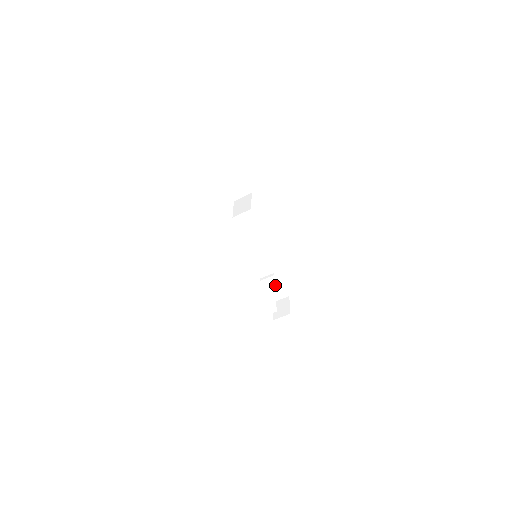
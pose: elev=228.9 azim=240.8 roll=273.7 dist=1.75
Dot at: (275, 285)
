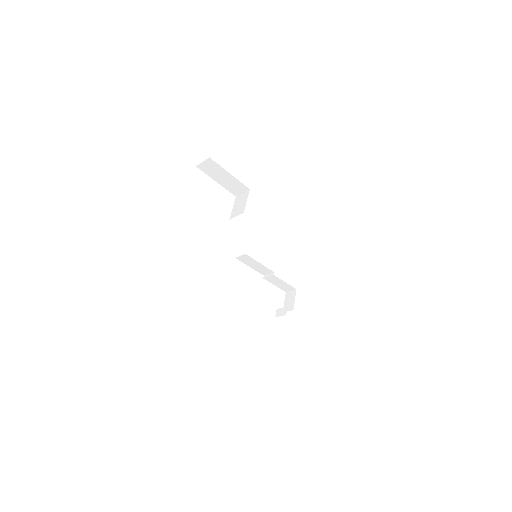
Dot at: (279, 281)
